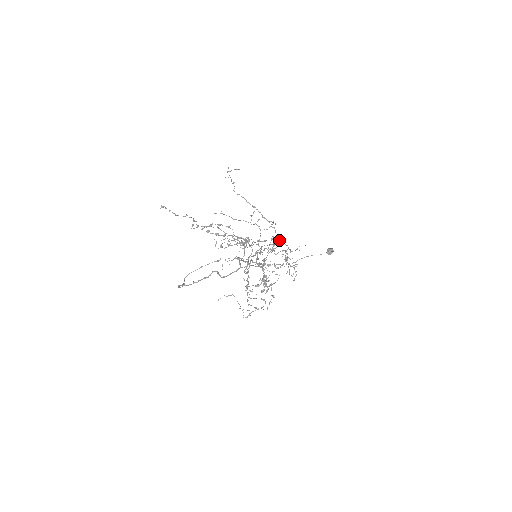
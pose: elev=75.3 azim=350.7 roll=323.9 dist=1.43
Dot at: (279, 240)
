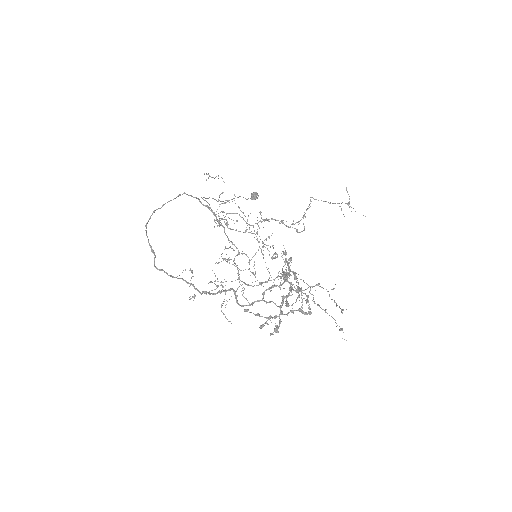
Dot at: occluded
